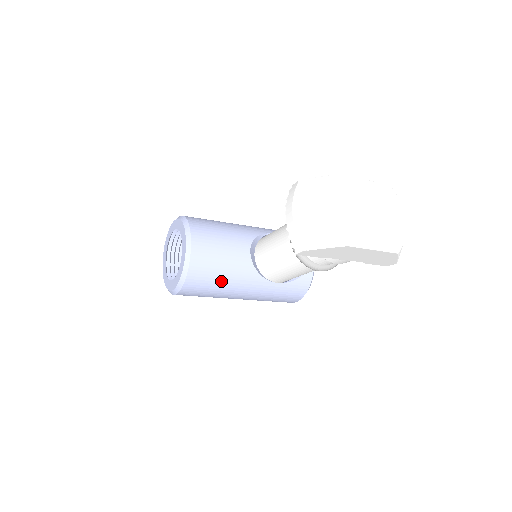
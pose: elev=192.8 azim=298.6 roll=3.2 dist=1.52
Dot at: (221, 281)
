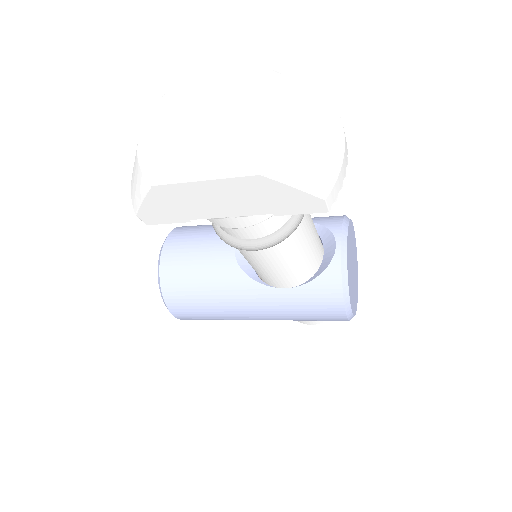
Dot at: (205, 294)
